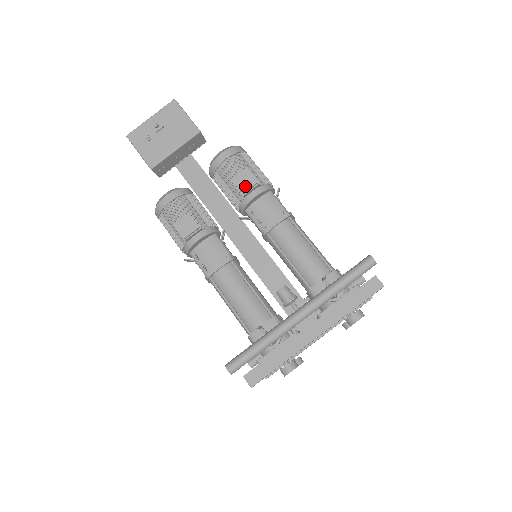
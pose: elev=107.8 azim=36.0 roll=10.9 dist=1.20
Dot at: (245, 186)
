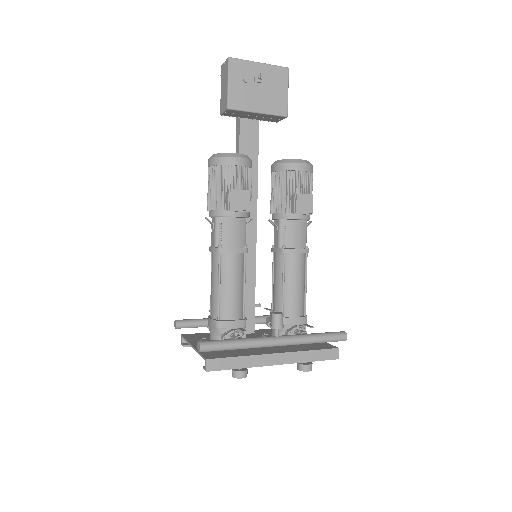
Dot at: (302, 208)
